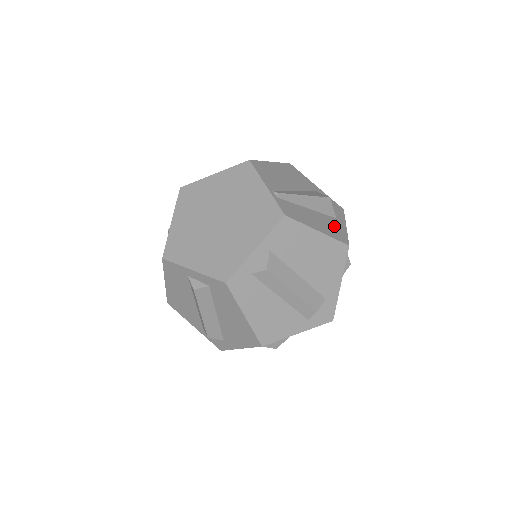
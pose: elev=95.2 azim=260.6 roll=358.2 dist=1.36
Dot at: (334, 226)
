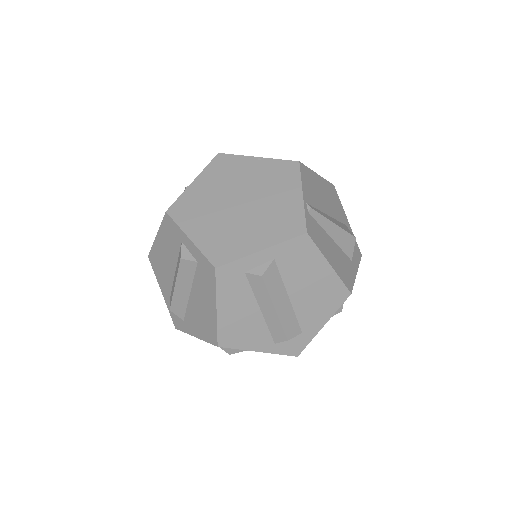
Dot at: (346, 267)
